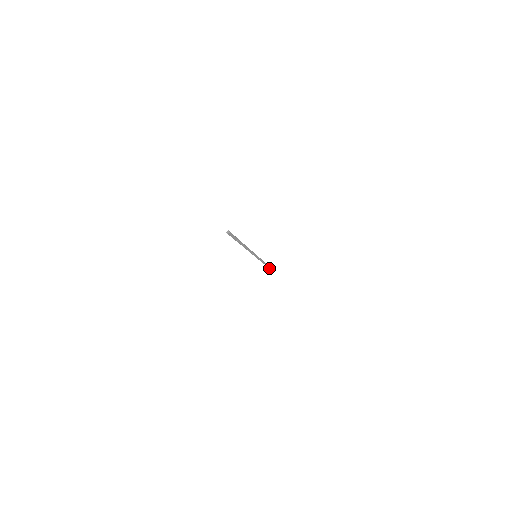
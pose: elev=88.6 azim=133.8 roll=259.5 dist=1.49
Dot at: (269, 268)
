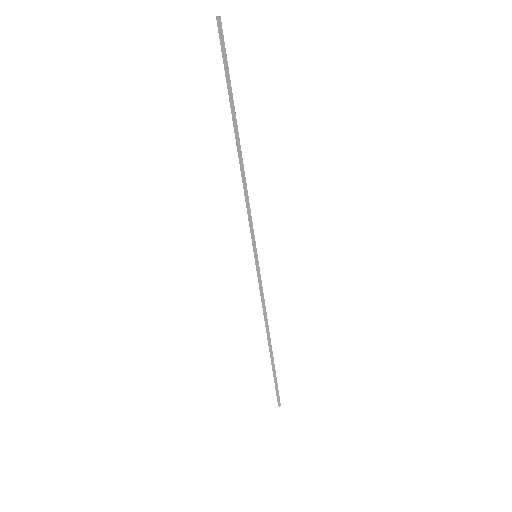
Dot at: (278, 401)
